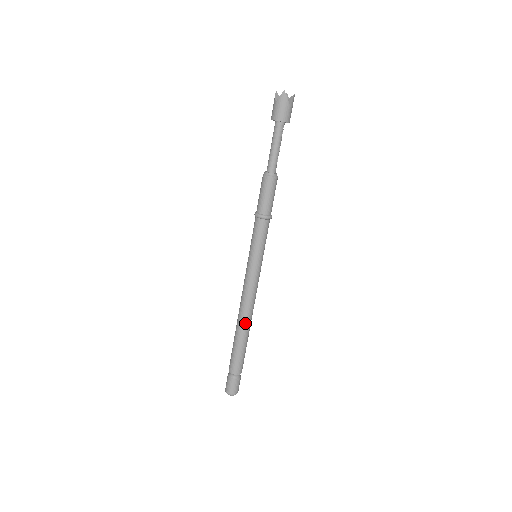
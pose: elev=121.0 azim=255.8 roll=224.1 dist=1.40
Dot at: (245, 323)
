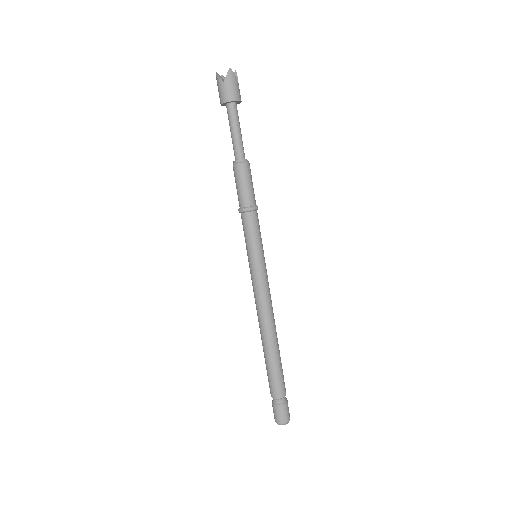
Dot at: (274, 333)
